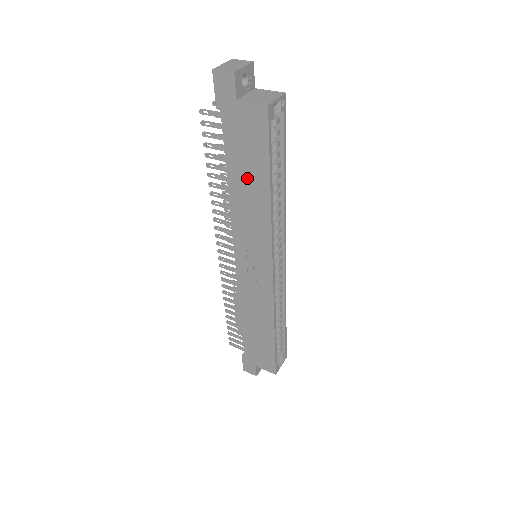
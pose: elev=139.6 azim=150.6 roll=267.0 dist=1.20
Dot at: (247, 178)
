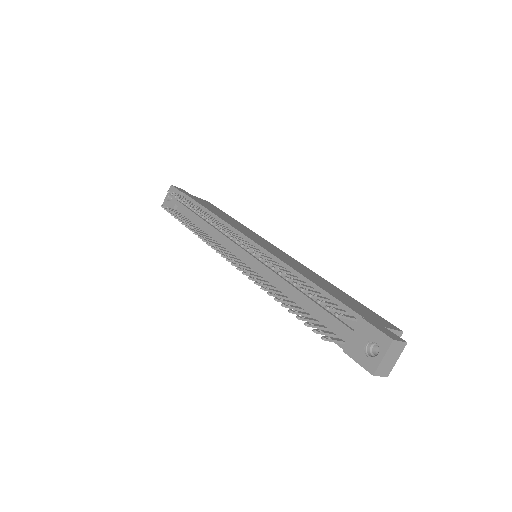
Dot at: occluded
